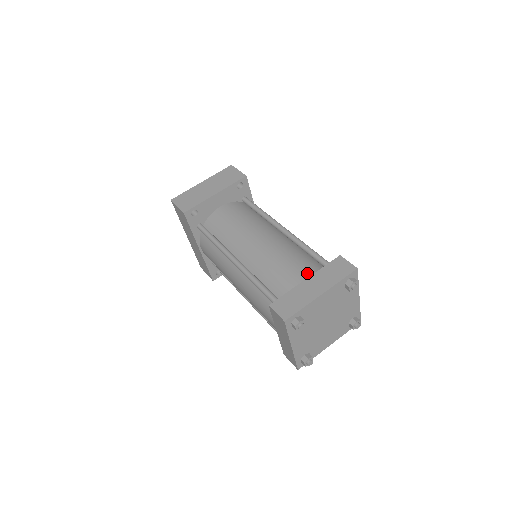
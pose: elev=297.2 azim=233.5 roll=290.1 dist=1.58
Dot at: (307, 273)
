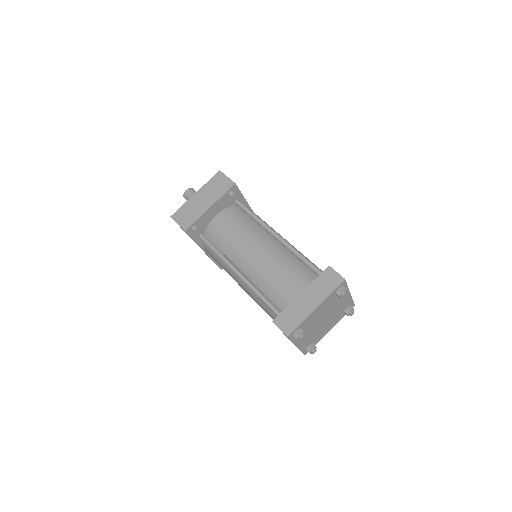
Dot at: (302, 285)
